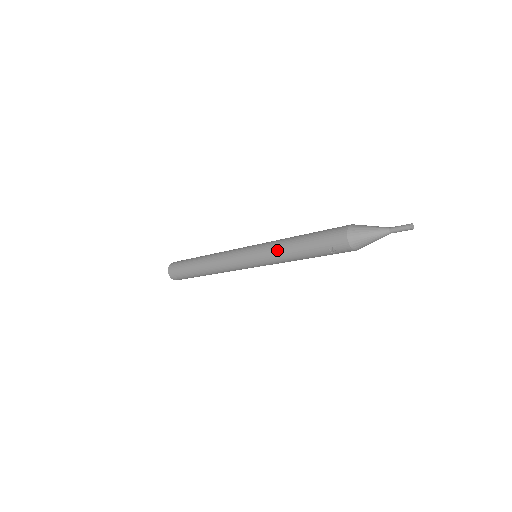
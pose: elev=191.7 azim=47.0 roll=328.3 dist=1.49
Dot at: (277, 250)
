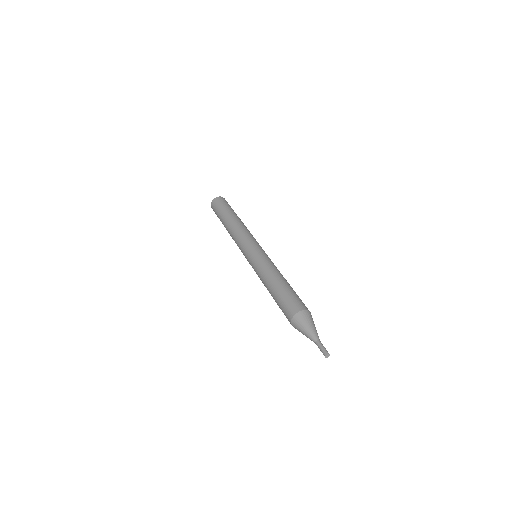
Dot at: (261, 273)
